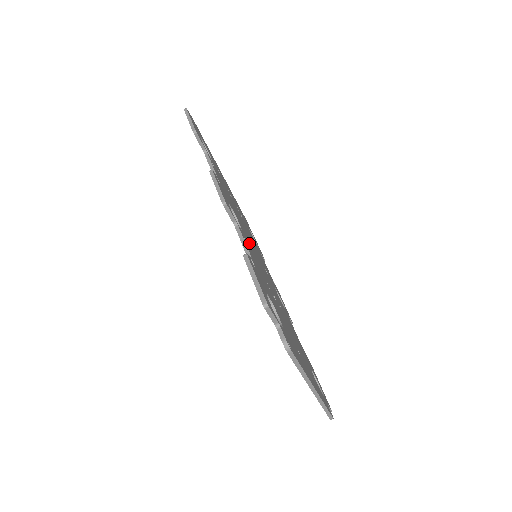
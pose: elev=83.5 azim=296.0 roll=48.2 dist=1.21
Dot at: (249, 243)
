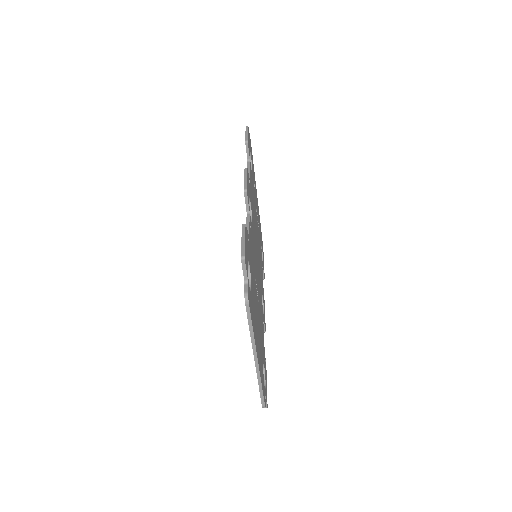
Dot at: occluded
